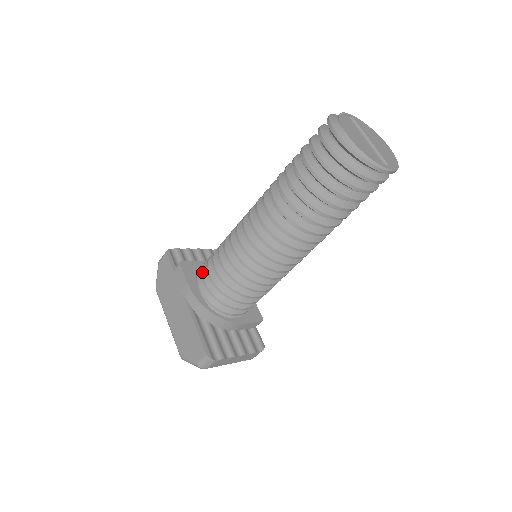
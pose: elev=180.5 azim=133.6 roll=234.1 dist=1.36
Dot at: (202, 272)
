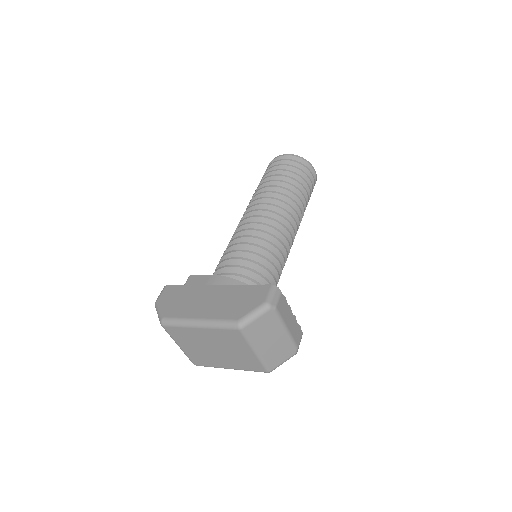
Dot at: (219, 267)
